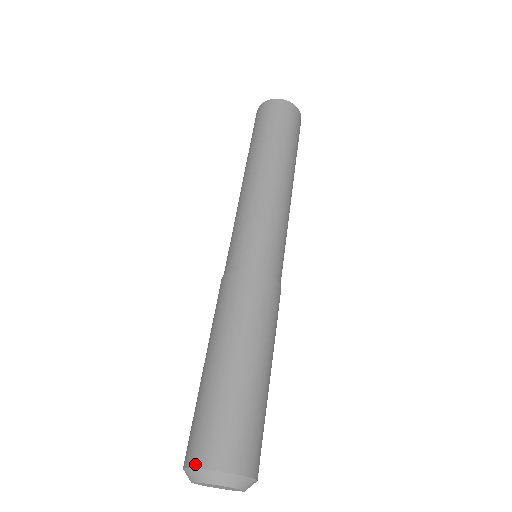
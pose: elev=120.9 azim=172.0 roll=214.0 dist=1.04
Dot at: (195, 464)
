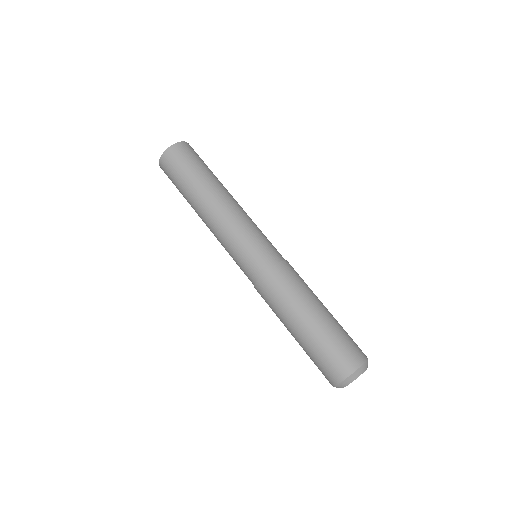
Dot at: (332, 385)
